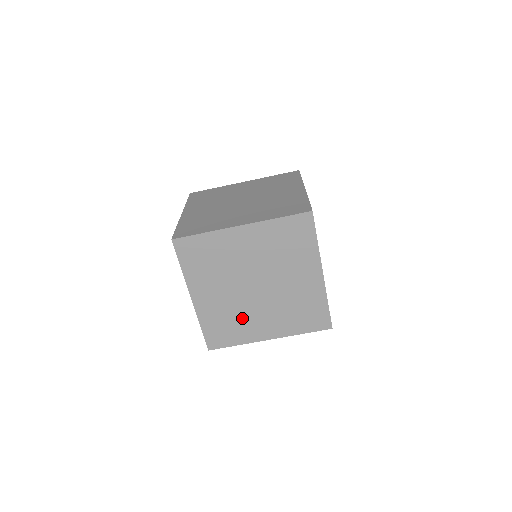
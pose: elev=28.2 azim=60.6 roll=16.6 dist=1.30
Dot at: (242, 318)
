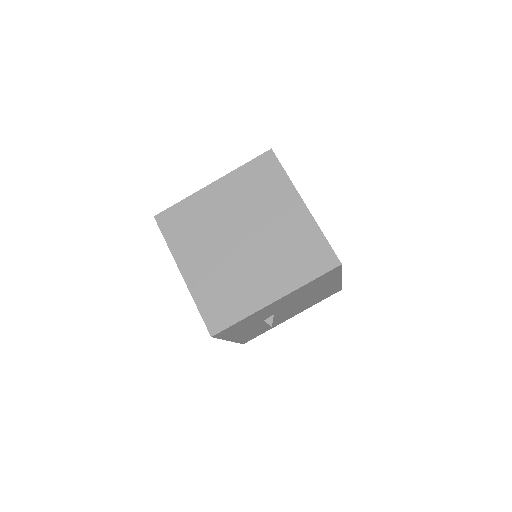
Dot at: (238, 282)
